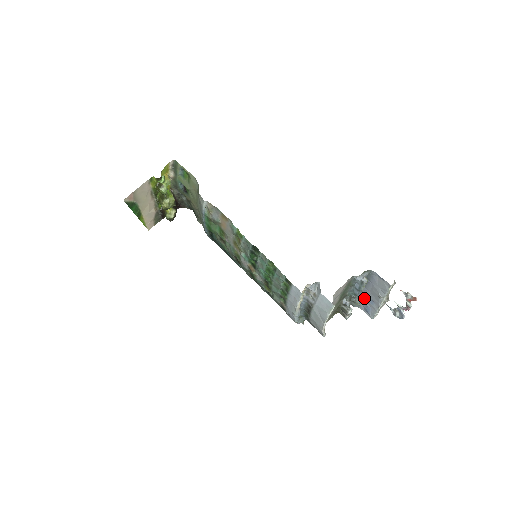
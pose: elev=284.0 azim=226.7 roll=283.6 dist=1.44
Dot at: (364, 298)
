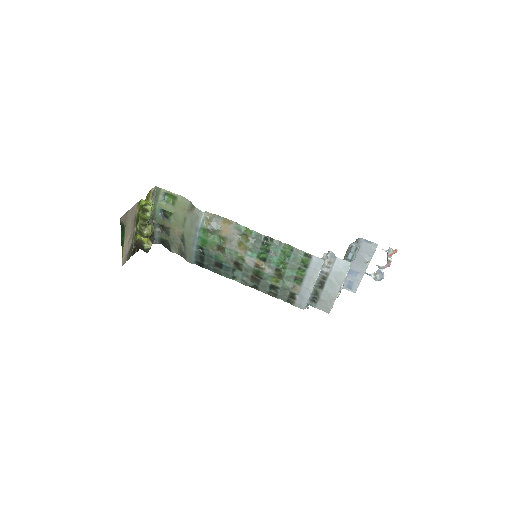
Dot at: (348, 274)
